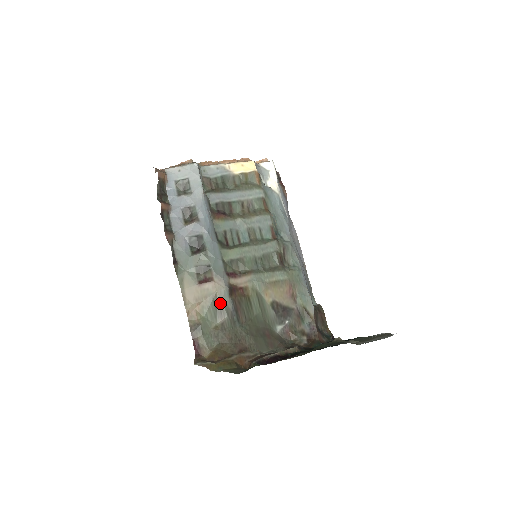
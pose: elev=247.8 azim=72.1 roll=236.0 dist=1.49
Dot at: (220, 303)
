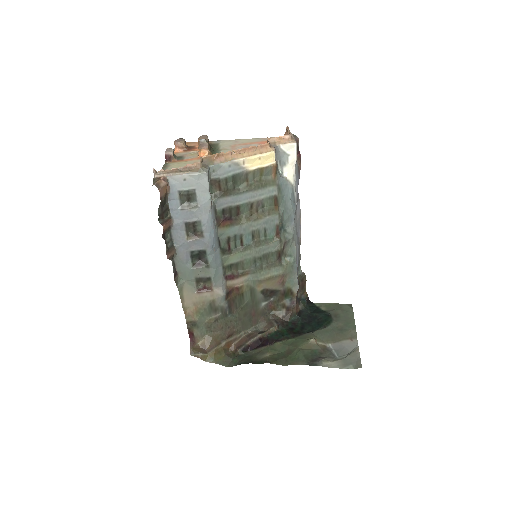
Dot at: (216, 305)
